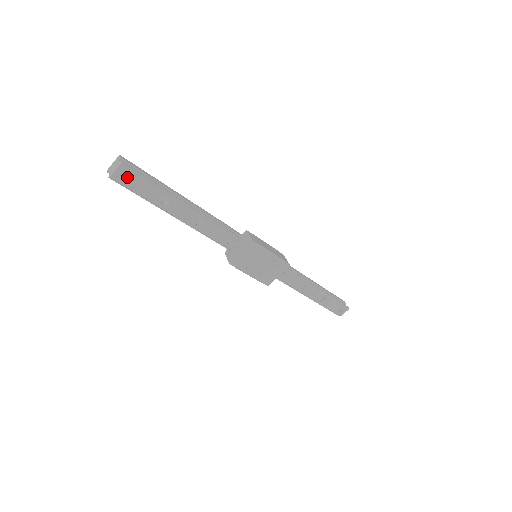
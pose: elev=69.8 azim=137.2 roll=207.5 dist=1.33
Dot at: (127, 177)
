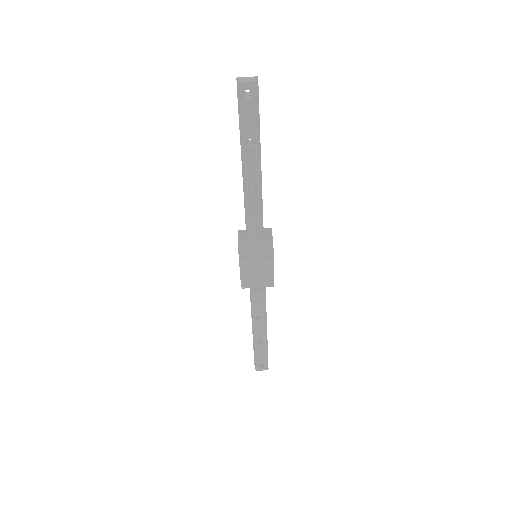
Dot at: (247, 96)
